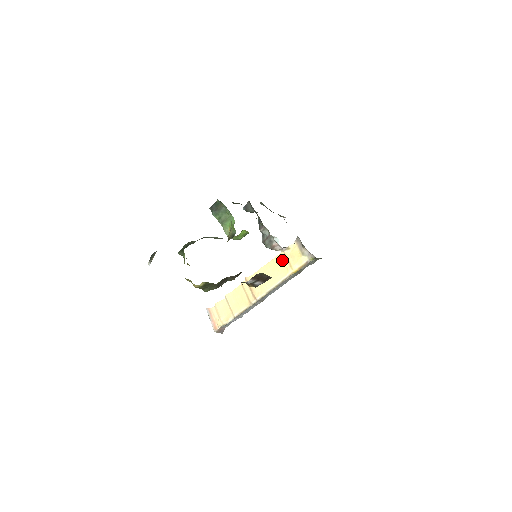
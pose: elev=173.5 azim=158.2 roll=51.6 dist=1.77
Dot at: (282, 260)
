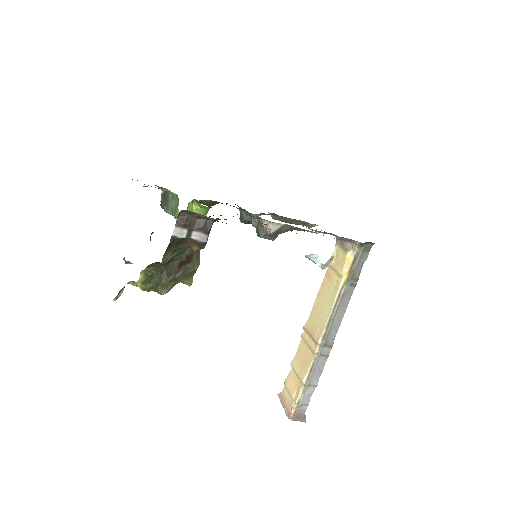
Dot at: (330, 276)
